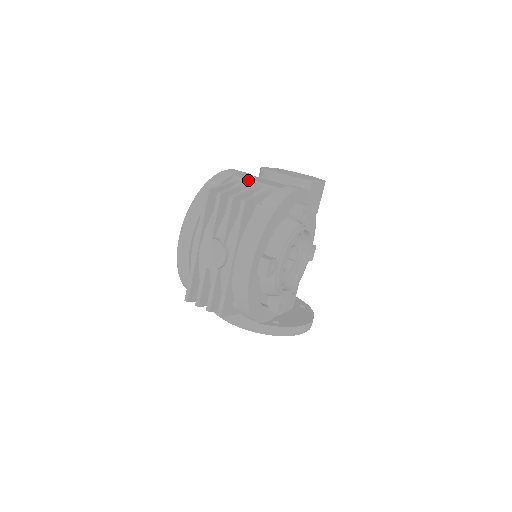
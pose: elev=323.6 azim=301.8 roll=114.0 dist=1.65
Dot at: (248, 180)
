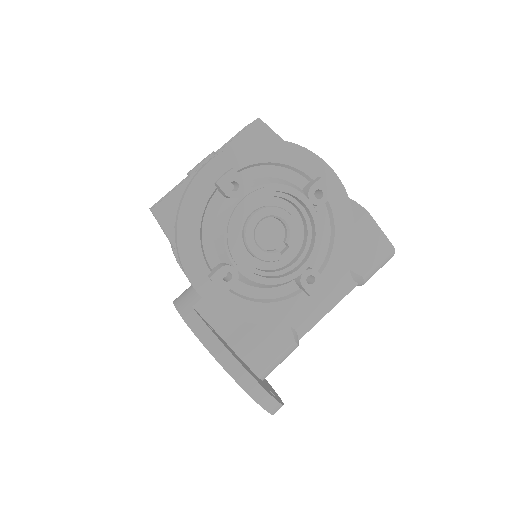
Dot at: occluded
